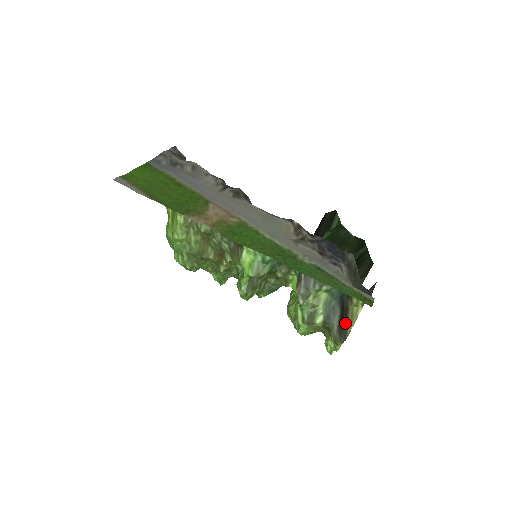
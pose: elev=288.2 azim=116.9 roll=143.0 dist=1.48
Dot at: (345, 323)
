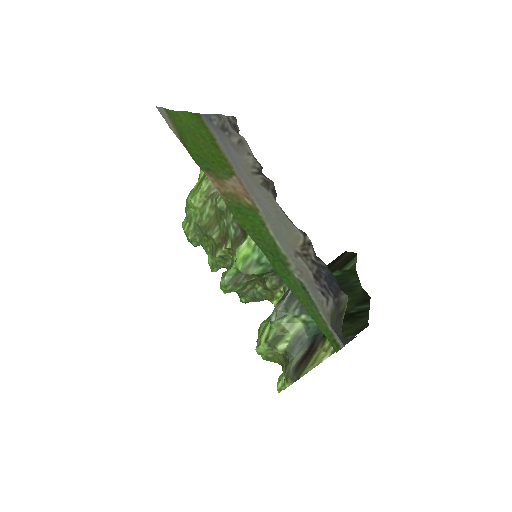
Dot at: (306, 363)
